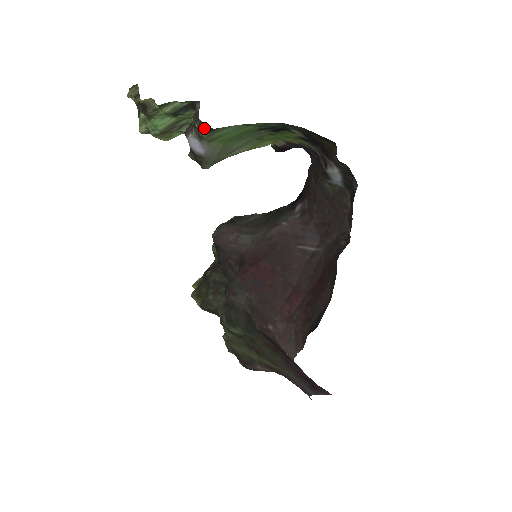
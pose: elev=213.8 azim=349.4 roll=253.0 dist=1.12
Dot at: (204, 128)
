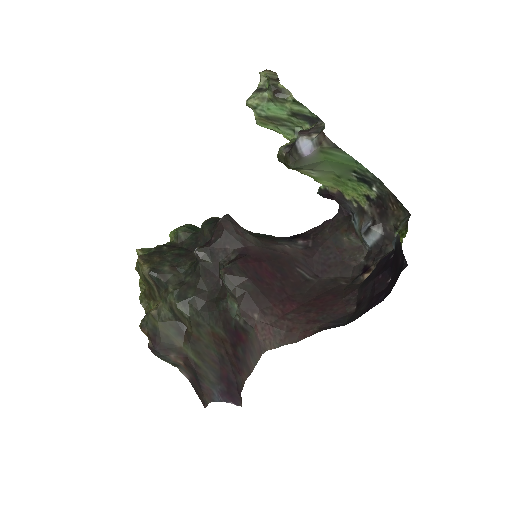
Dot at: (331, 141)
